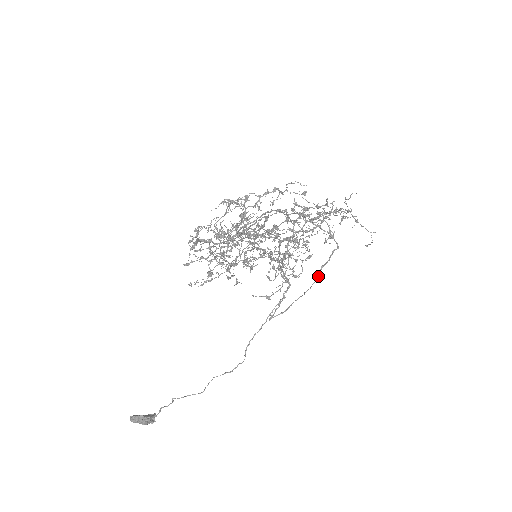
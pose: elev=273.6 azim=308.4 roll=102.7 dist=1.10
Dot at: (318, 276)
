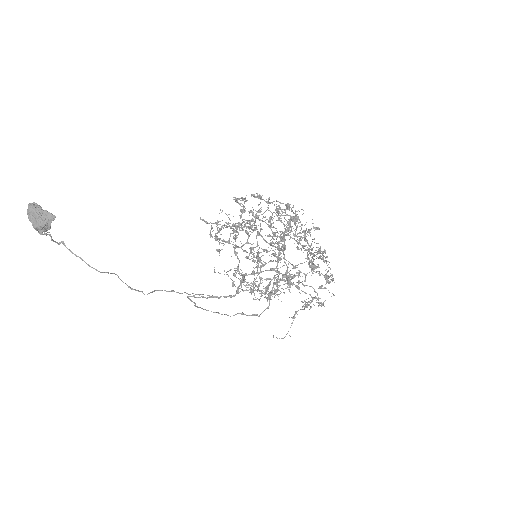
Dot at: (234, 315)
